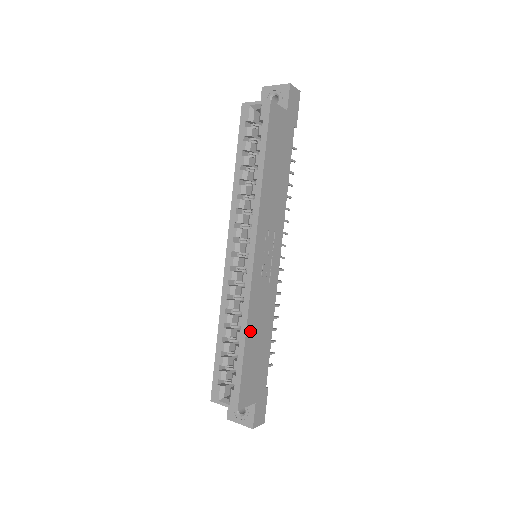
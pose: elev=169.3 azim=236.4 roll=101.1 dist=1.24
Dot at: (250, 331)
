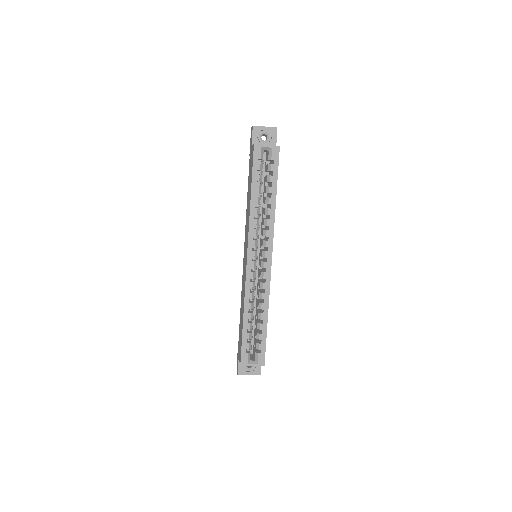
Dot at: occluded
